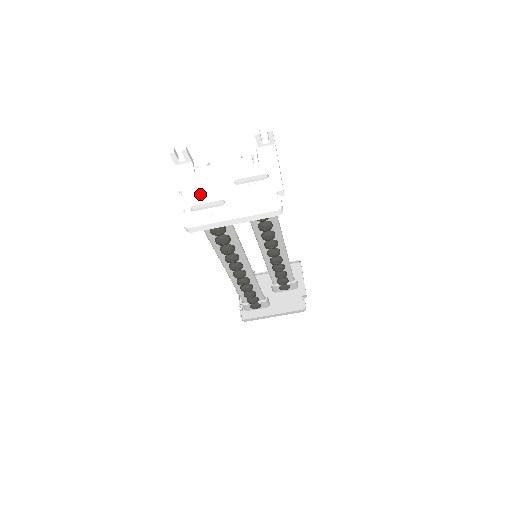
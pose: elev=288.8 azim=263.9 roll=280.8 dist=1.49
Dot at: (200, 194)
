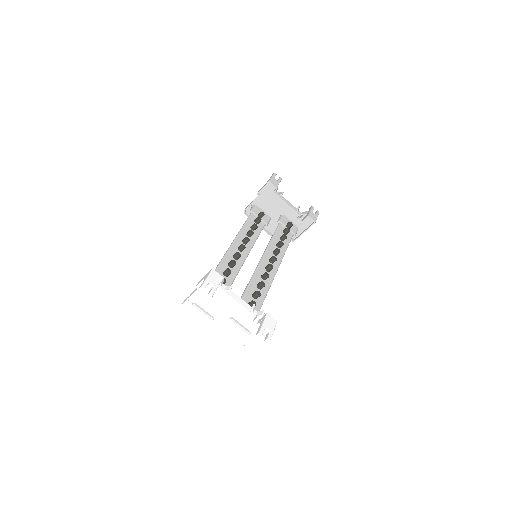
Dot at: (205, 302)
